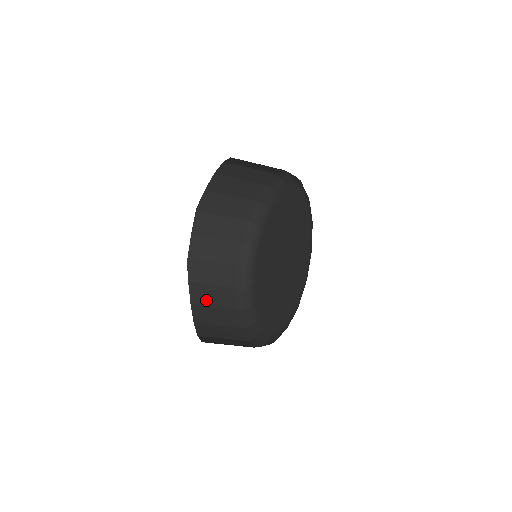
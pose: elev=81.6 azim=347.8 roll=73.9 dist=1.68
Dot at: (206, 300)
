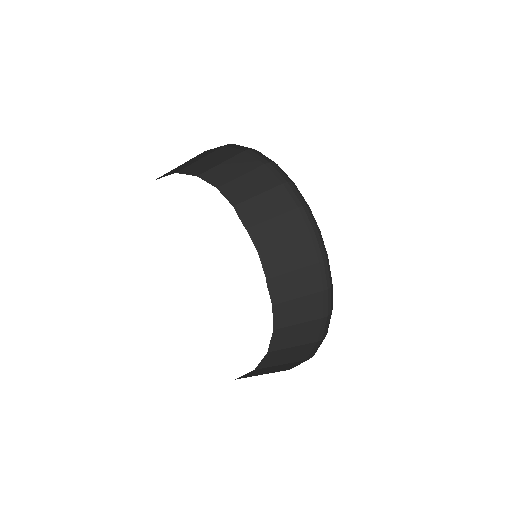
Dot at: (289, 320)
